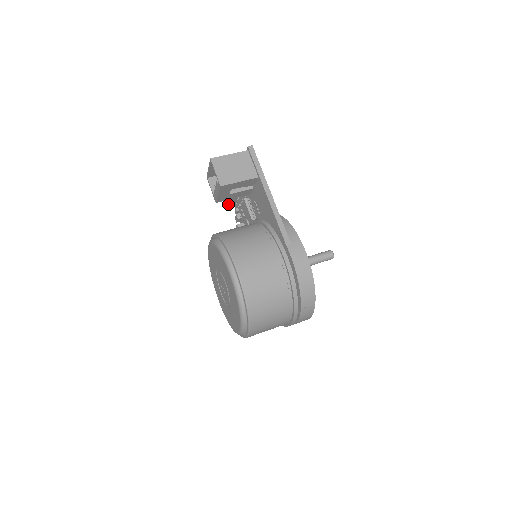
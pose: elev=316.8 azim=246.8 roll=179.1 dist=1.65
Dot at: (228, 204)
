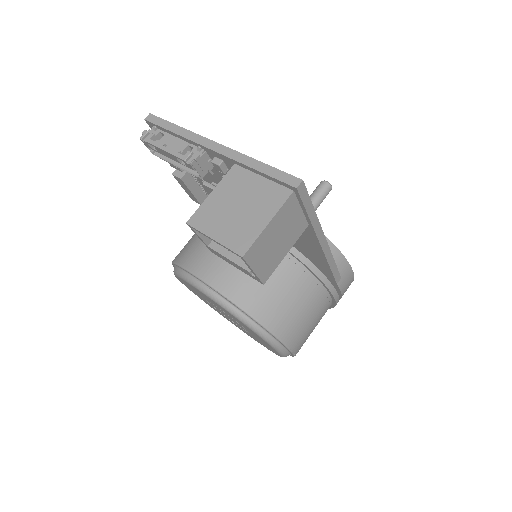
Dot at: (160, 157)
